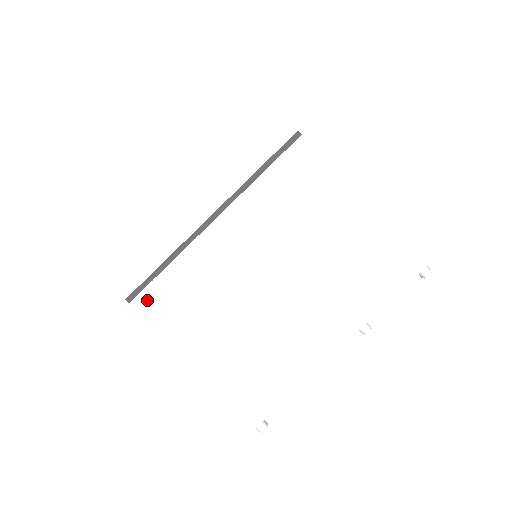
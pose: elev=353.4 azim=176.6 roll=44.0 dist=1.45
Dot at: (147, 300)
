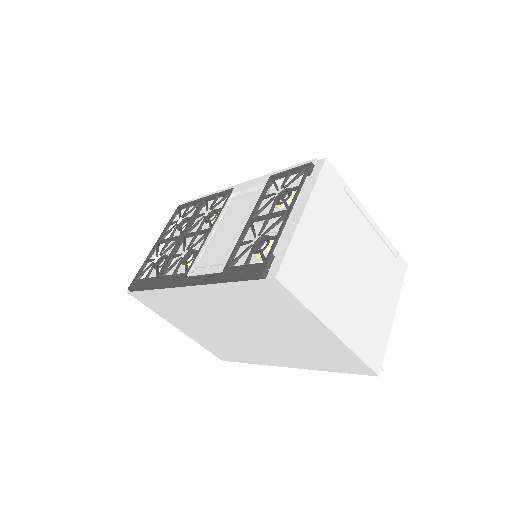
Dot at: (143, 295)
